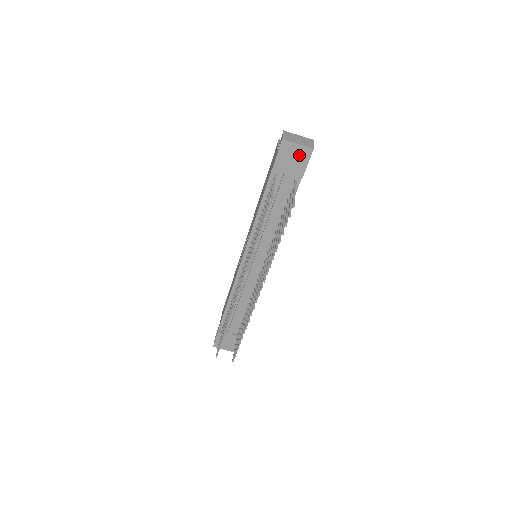
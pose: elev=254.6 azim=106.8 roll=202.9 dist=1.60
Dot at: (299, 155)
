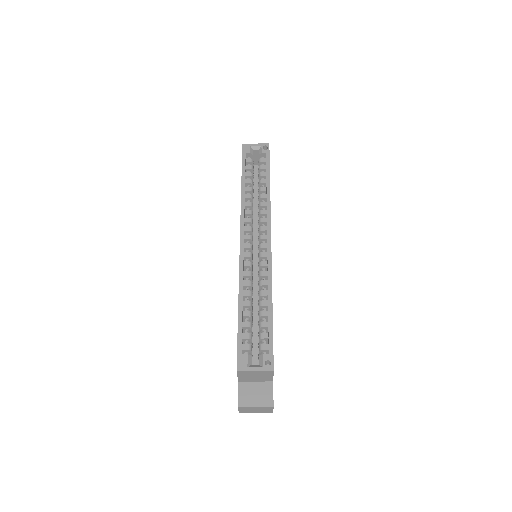
Dot at: occluded
